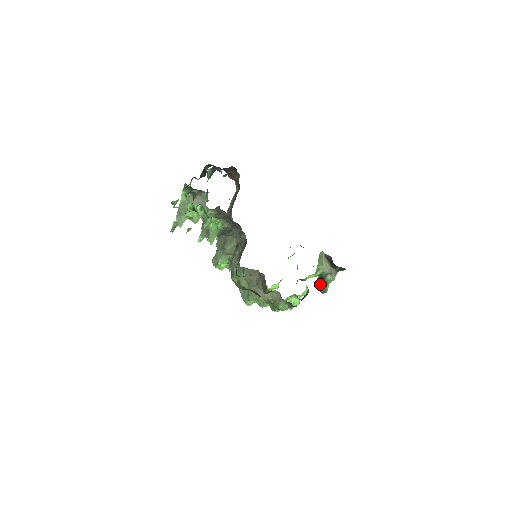
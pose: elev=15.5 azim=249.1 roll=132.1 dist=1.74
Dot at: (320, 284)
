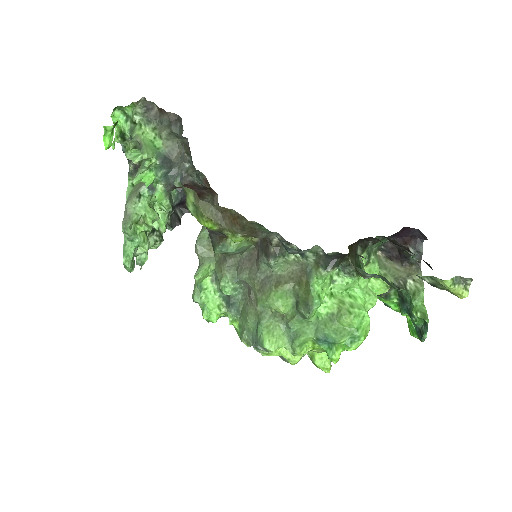
Dot at: (409, 315)
